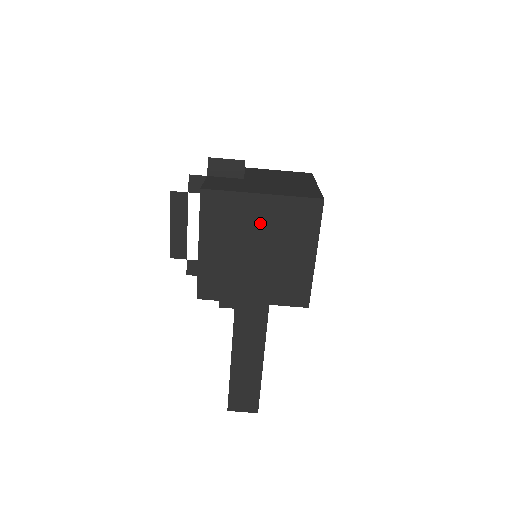
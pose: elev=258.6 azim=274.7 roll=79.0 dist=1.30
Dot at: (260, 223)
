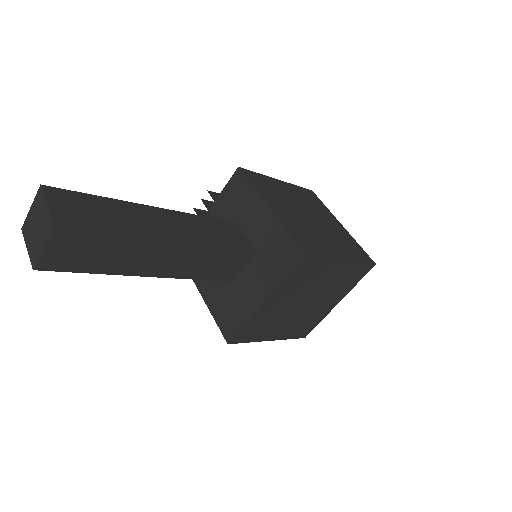
Dot at: (326, 221)
